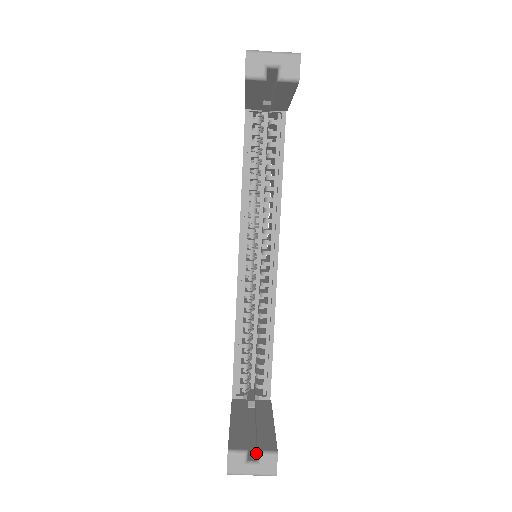
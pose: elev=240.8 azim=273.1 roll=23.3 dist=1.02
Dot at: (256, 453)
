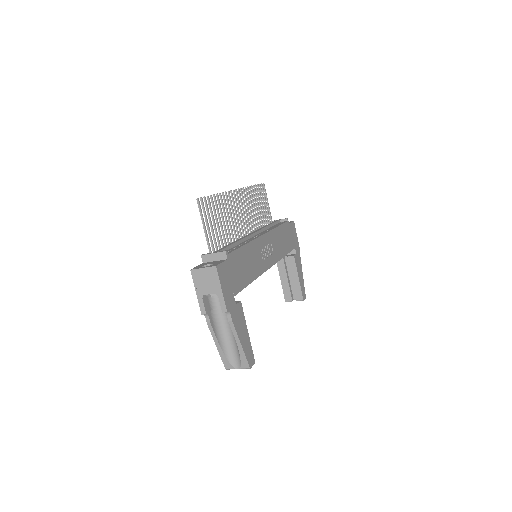
Dot at: occluded
